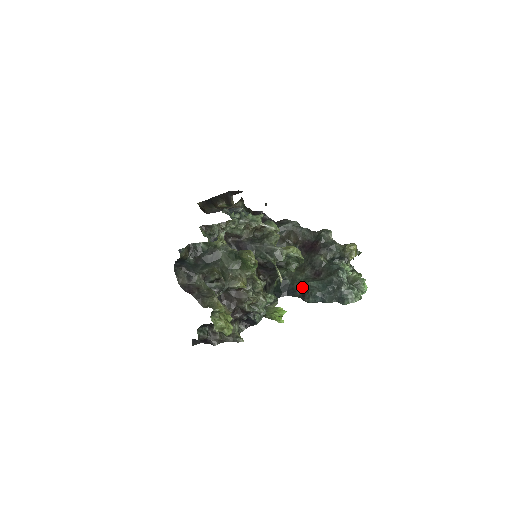
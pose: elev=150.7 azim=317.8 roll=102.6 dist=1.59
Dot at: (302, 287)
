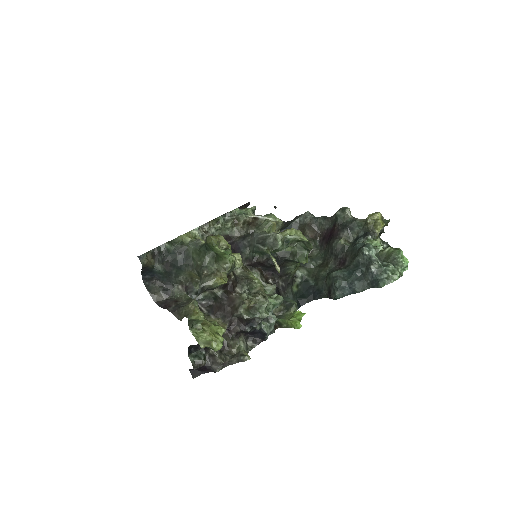
Dot at: (326, 283)
